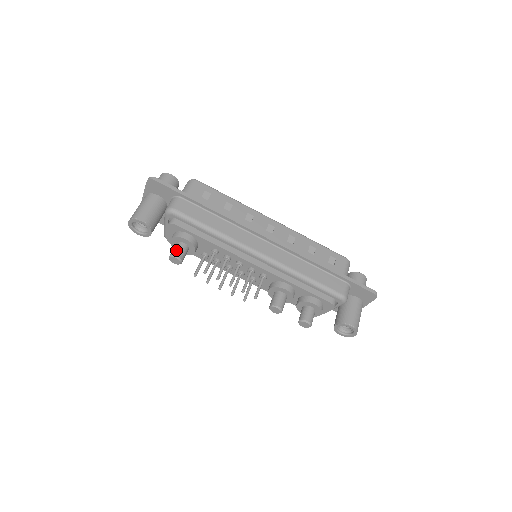
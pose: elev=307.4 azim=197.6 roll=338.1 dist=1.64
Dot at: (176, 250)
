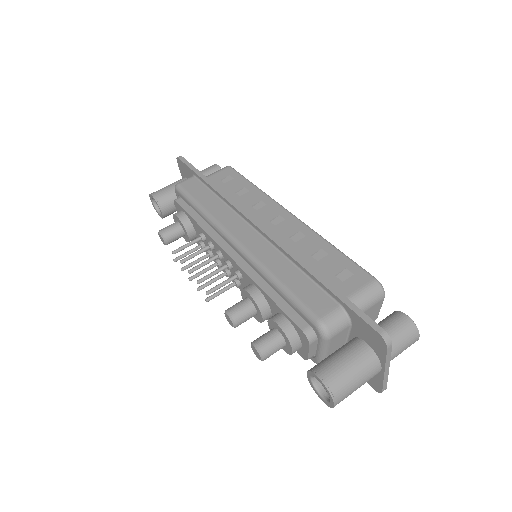
Dot at: (166, 227)
